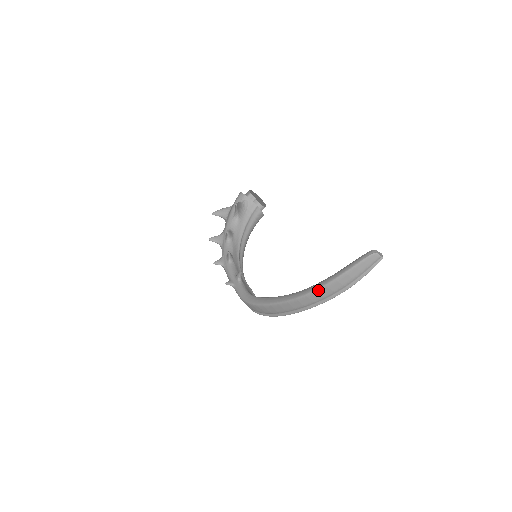
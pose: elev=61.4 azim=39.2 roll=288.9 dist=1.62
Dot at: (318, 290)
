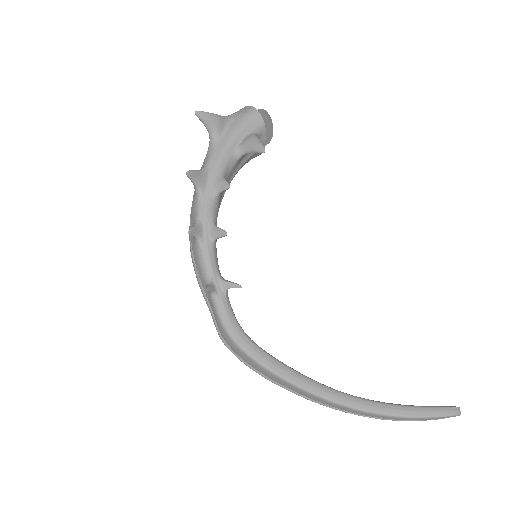
Dot at: (373, 414)
